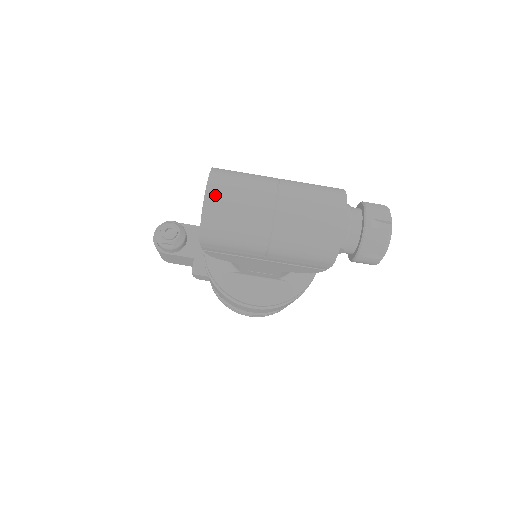
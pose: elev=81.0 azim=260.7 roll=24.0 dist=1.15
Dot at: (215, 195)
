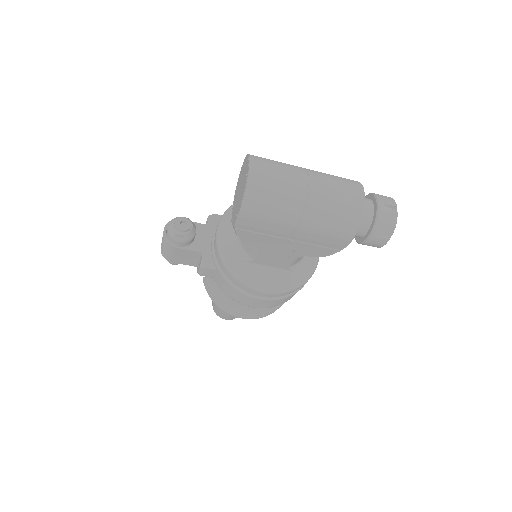
Dot at: (257, 173)
